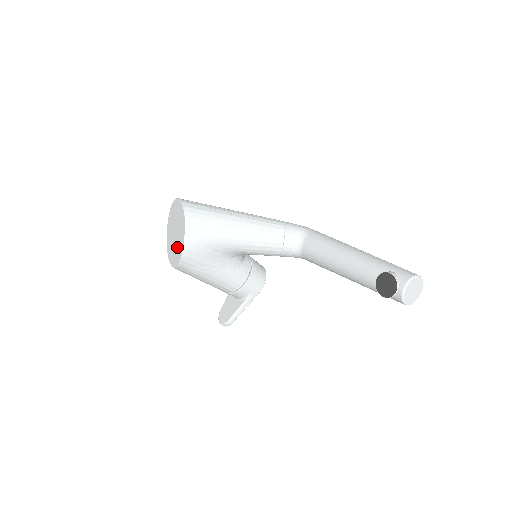
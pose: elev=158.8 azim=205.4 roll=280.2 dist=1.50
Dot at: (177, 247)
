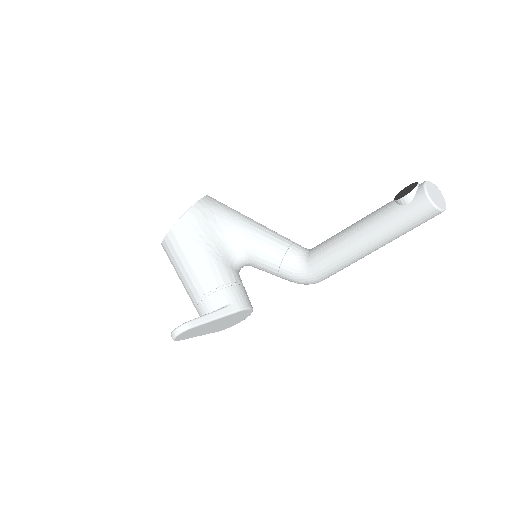
Dot at: occluded
